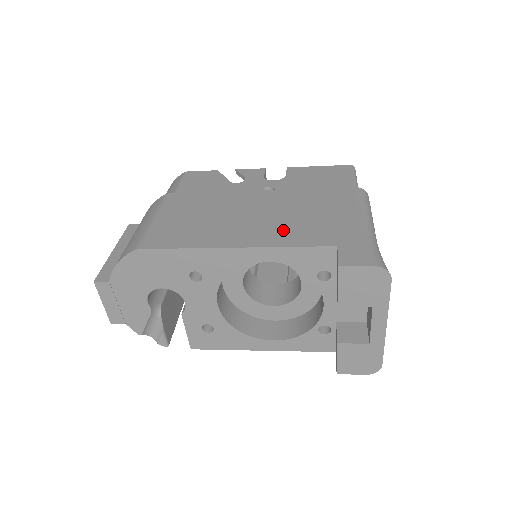
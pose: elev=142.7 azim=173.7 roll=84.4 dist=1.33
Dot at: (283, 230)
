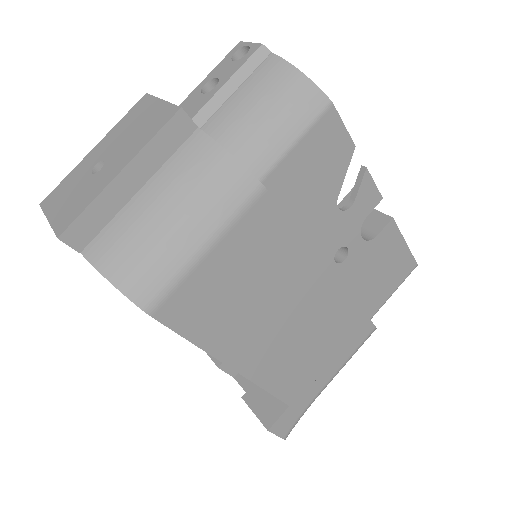
Dot at: (283, 363)
